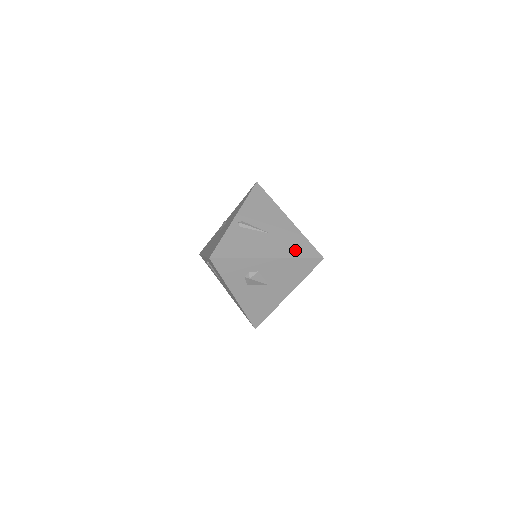
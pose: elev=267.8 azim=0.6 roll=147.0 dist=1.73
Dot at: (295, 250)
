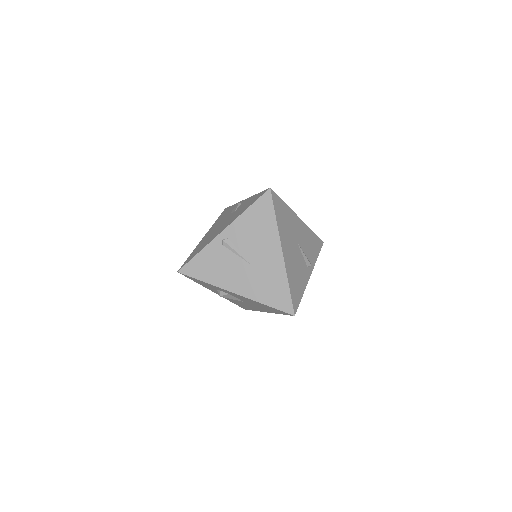
Dot at: (268, 294)
